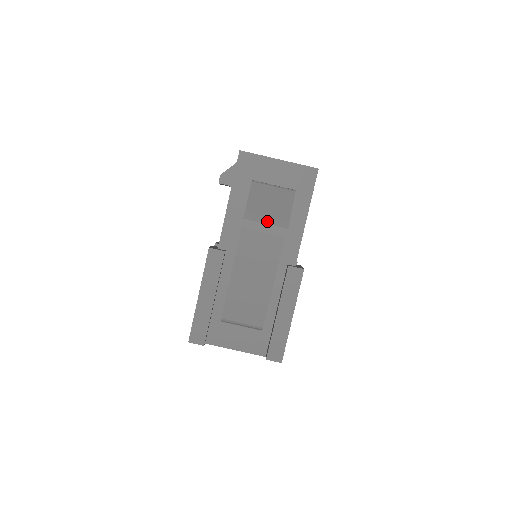
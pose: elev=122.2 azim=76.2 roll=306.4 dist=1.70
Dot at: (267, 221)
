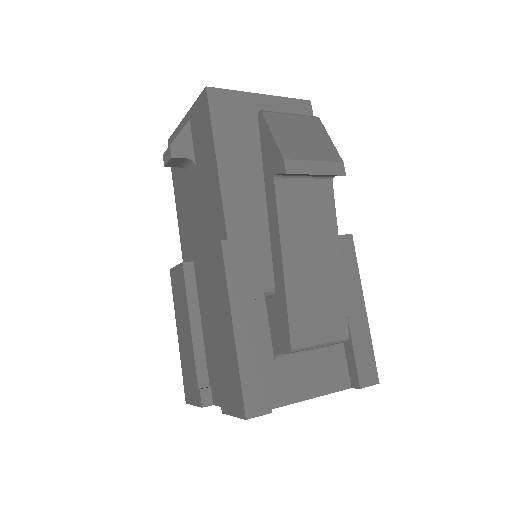
Dot at: (314, 157)
